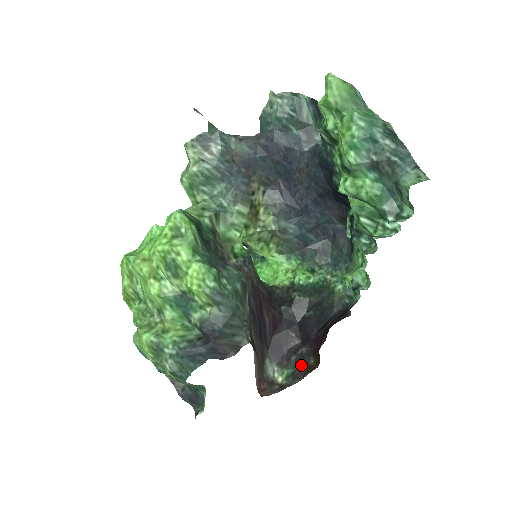
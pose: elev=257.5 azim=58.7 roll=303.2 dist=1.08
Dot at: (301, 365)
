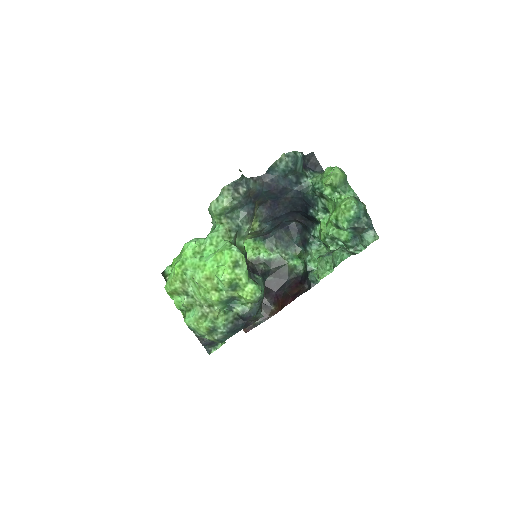
Dot at: (266, 311)
